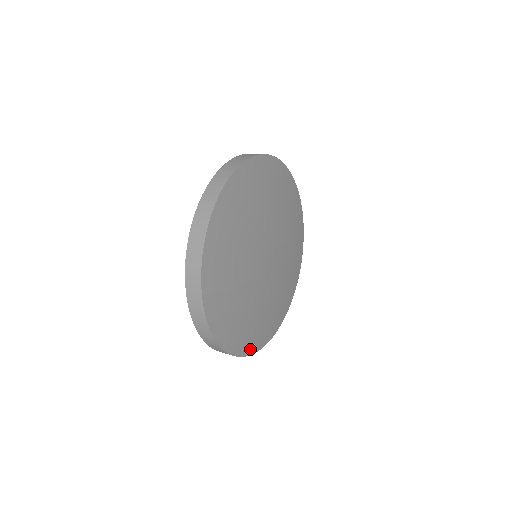
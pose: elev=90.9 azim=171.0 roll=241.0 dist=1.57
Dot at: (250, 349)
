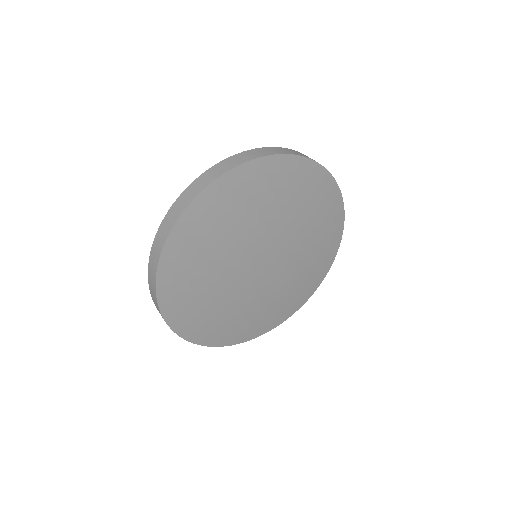
Dot at: (164, 295)
